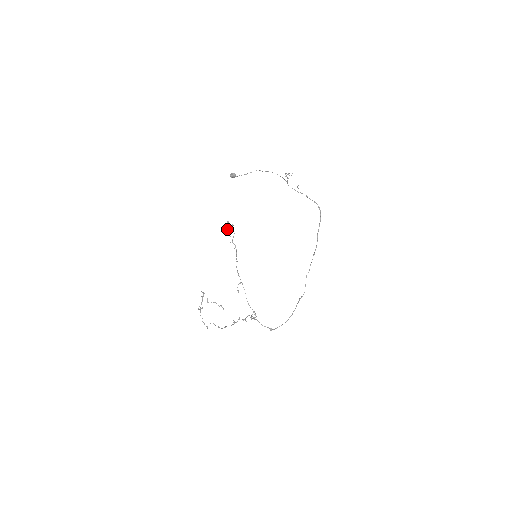
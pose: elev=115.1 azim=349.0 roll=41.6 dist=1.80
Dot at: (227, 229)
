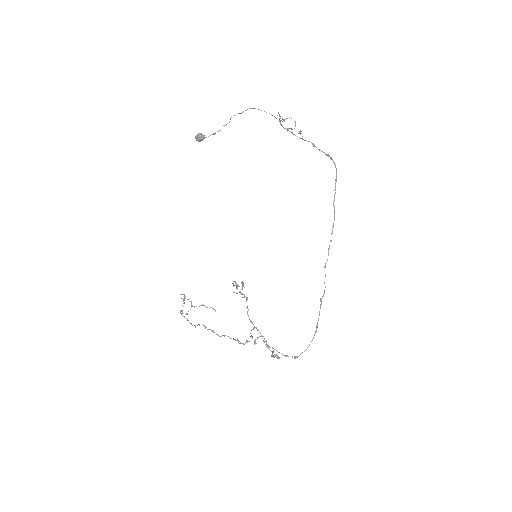
Dot at: (233, 286)
